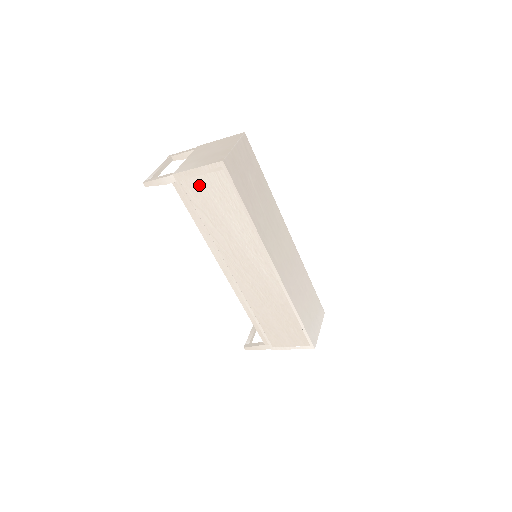
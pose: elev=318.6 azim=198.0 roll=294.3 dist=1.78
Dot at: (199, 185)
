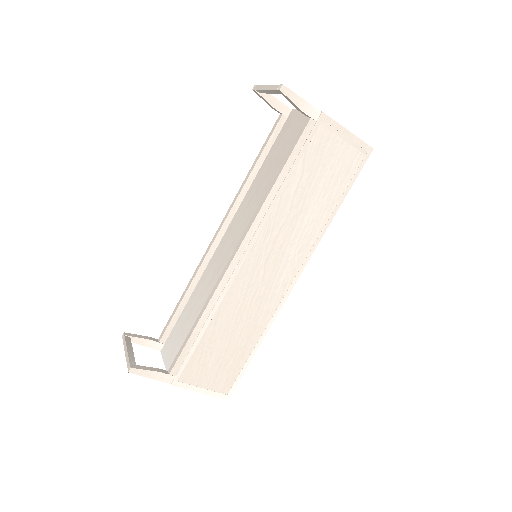
Dot at: (331, 146)
